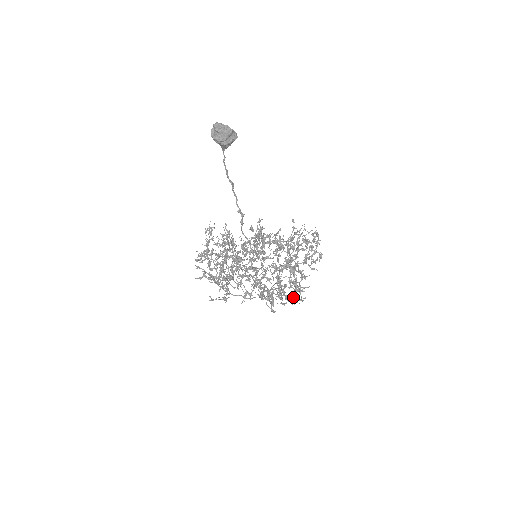
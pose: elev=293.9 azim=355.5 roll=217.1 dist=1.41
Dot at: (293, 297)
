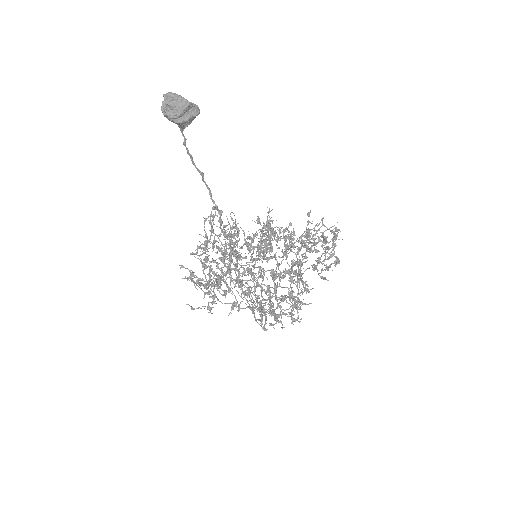
Dot at: (287, 316)
